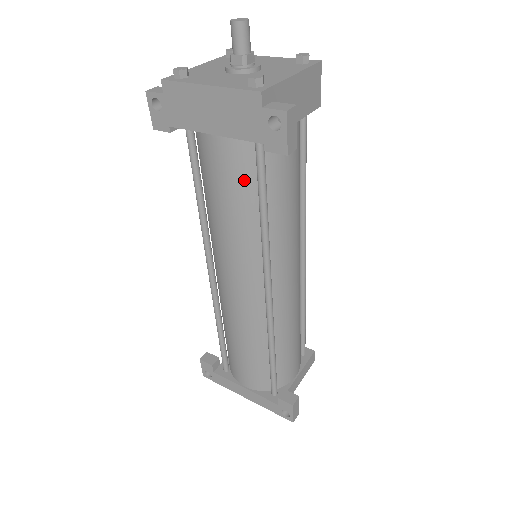
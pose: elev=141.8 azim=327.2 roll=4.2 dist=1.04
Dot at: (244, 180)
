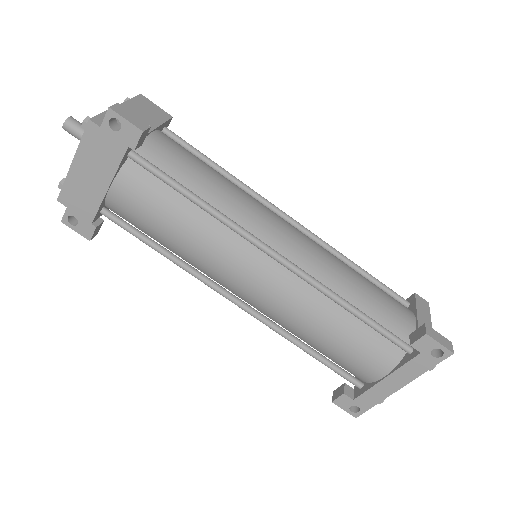
Dot at: (158, 193)
